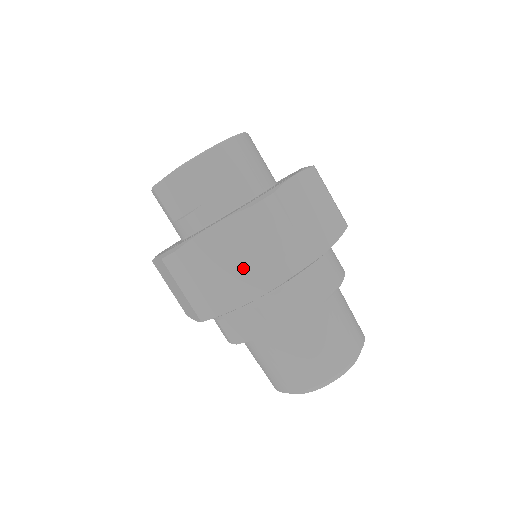
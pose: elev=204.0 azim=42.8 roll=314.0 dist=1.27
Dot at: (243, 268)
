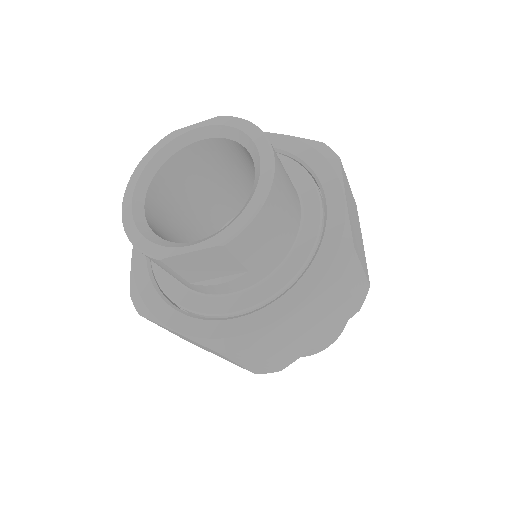
Dot at: (317, 327)
